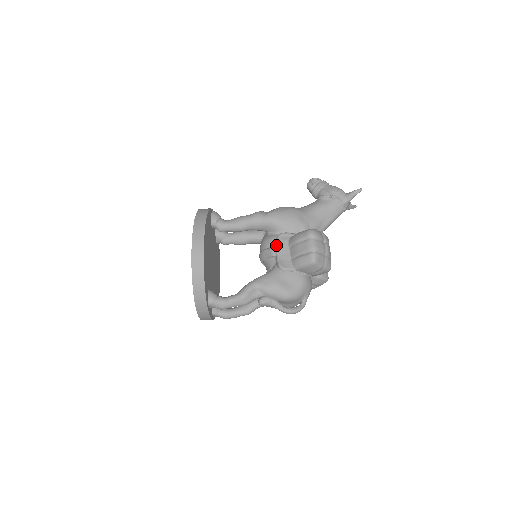
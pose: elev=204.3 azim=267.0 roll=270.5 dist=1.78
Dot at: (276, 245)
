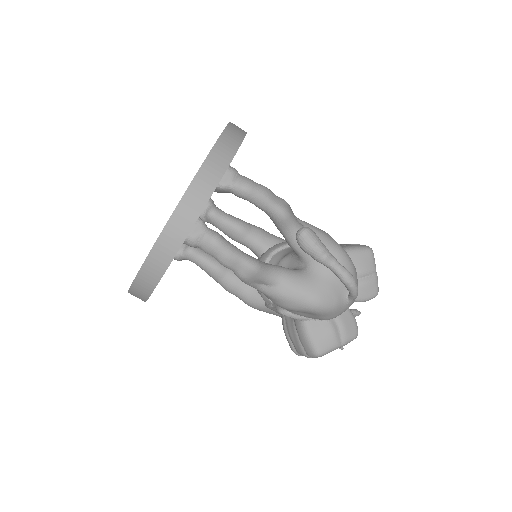
Dot at: occluded
